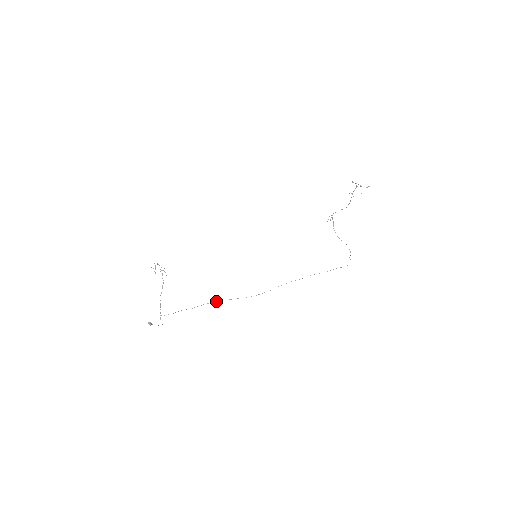
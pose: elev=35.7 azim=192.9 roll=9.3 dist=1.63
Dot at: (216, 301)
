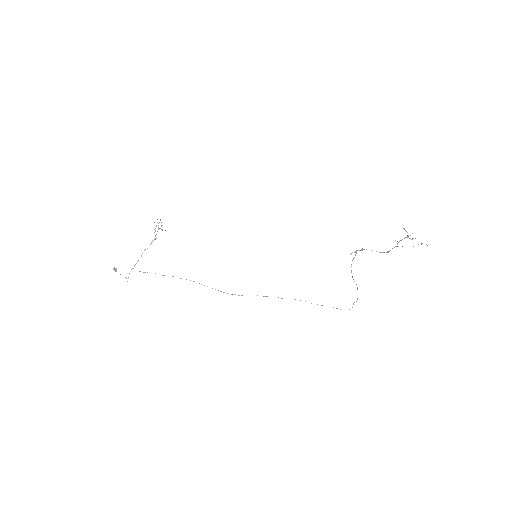
Dot at: occluded
